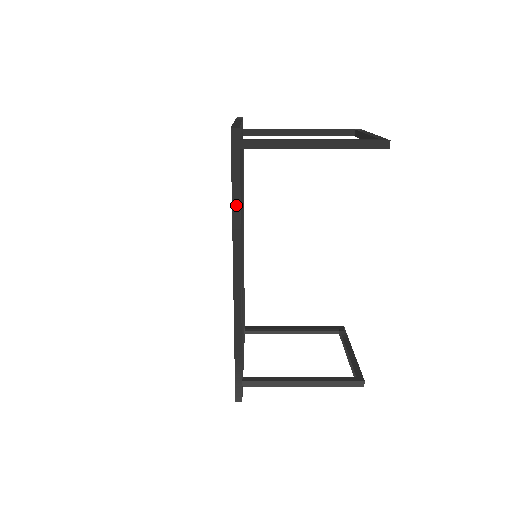
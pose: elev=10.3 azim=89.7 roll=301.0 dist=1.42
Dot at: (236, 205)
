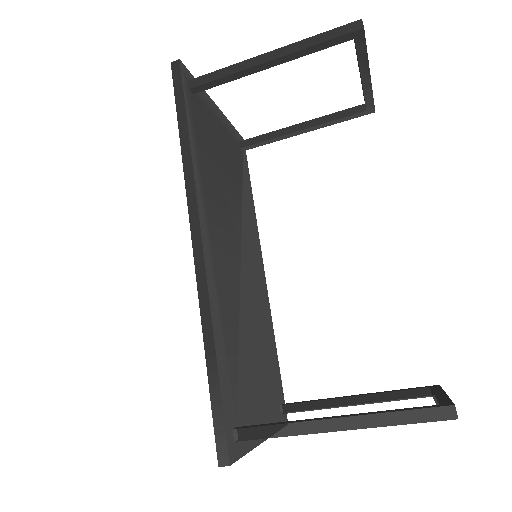
Dot at: (185, 142)
